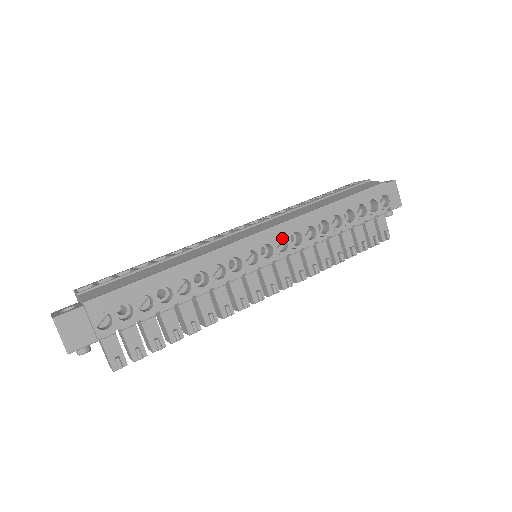
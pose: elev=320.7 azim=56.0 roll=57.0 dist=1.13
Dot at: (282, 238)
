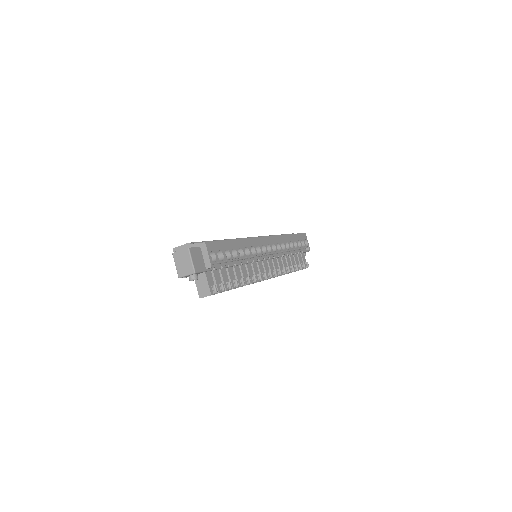
Dot at: (272, 245)
